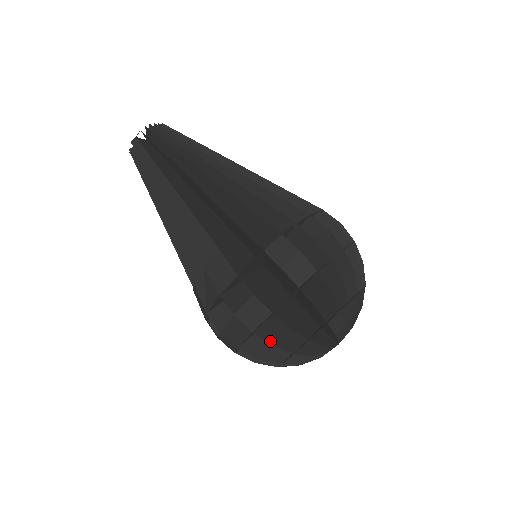
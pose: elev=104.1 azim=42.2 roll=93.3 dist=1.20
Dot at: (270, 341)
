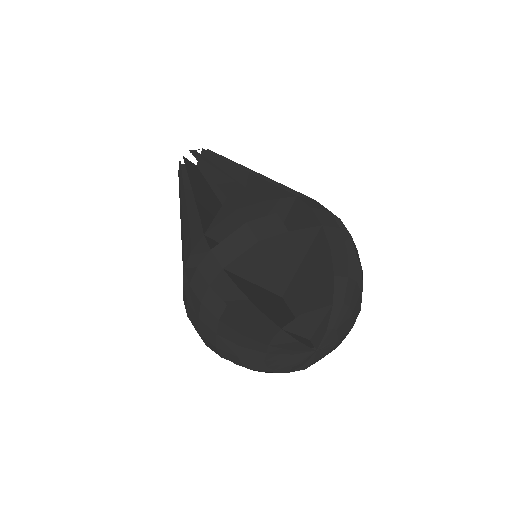
Dot at: occluded
